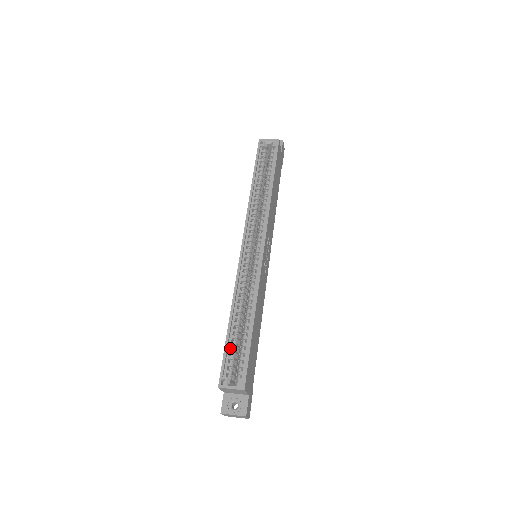
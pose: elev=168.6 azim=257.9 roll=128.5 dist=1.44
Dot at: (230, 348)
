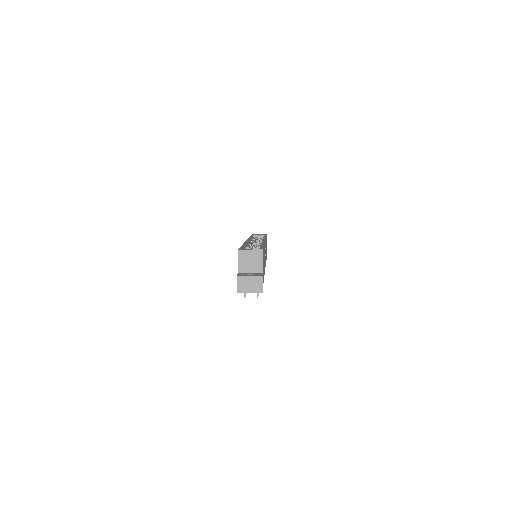
Dot at: occluded
